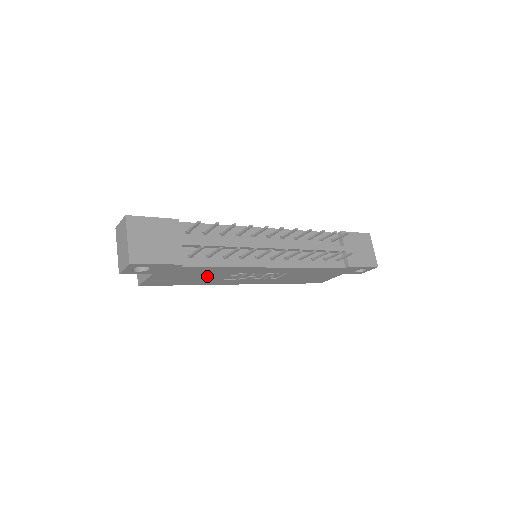
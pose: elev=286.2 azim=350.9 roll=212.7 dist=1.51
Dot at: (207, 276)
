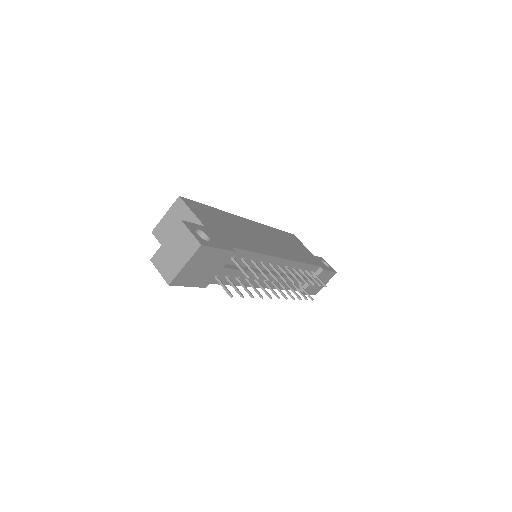
Dot at: occluded
